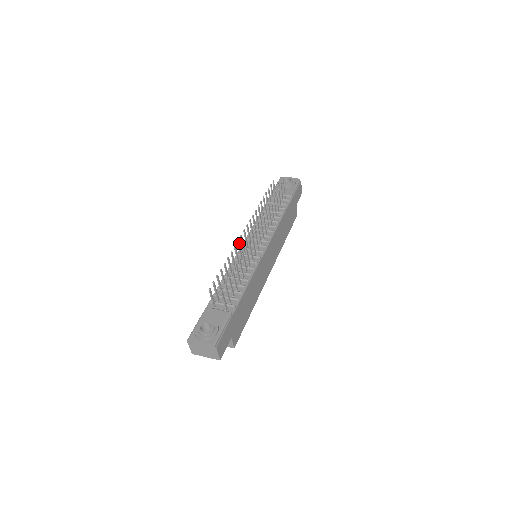
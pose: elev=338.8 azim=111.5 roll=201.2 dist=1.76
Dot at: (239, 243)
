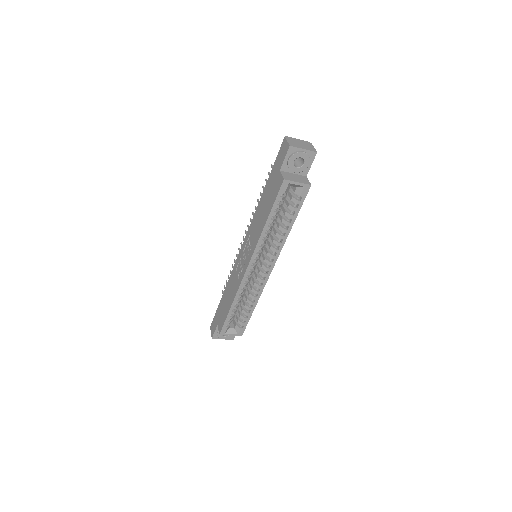
Dot at: occluded
